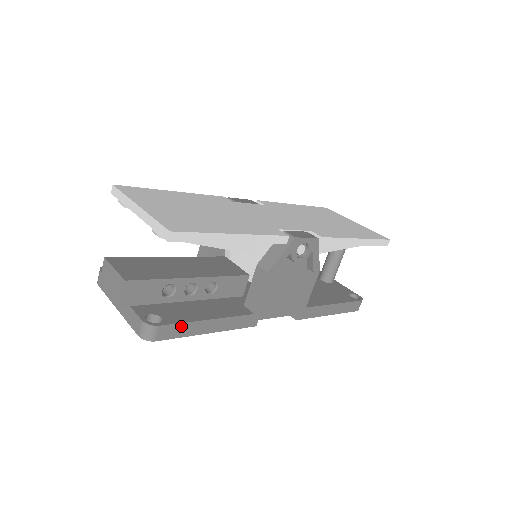
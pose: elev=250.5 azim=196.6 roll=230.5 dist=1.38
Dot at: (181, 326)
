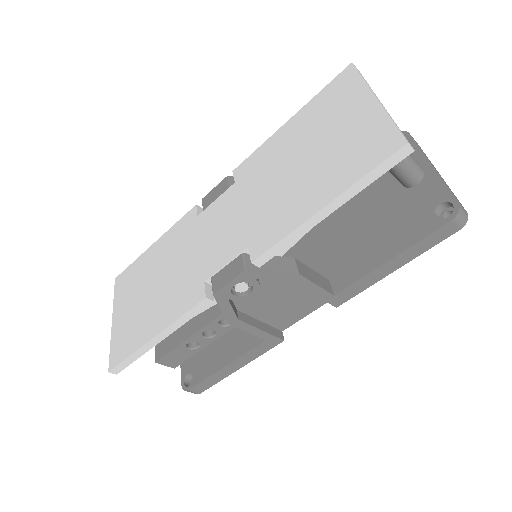
Dot at: (206, 381)
